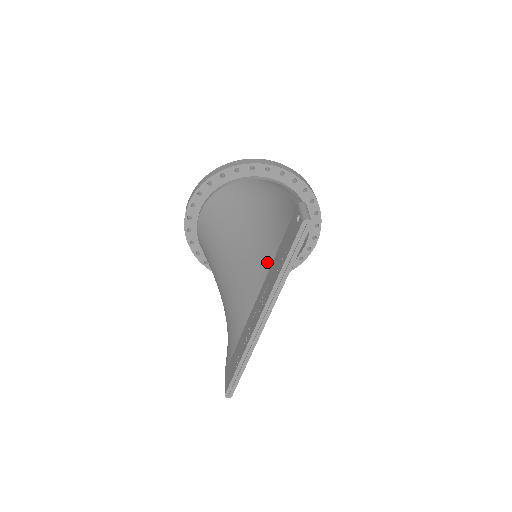
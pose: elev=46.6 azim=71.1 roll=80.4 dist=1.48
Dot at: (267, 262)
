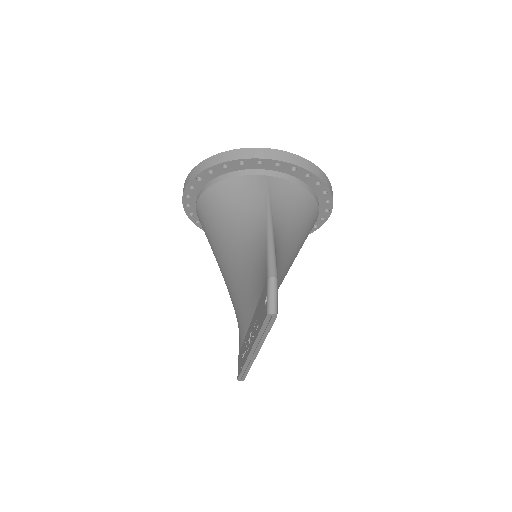
Dot at: (252, 303)
